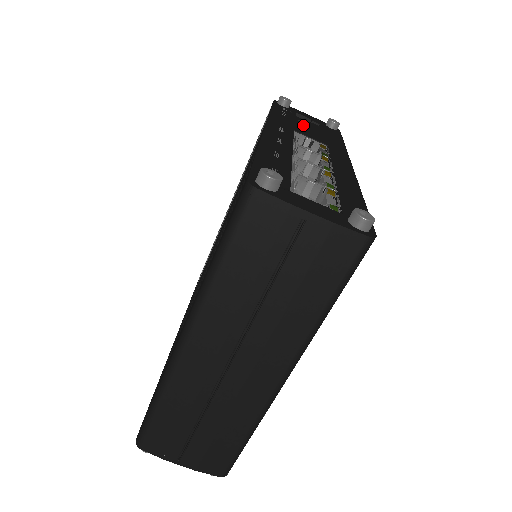
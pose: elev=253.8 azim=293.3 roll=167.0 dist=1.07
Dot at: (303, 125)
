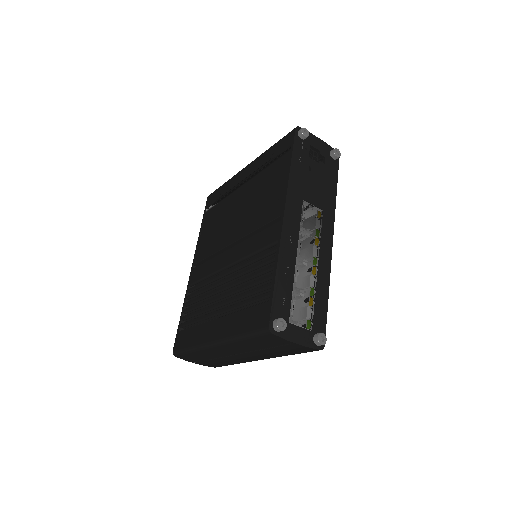
Dot at: (311, 177)
